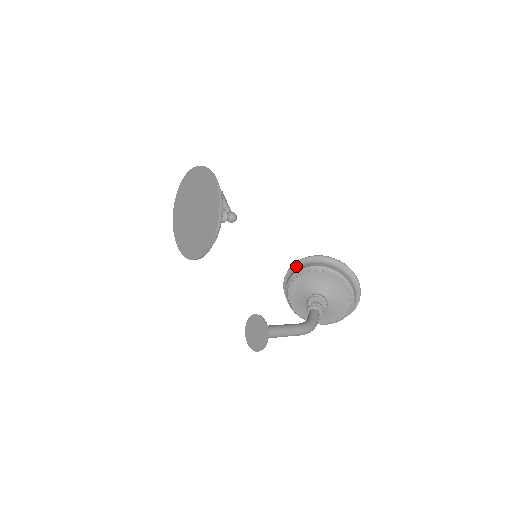
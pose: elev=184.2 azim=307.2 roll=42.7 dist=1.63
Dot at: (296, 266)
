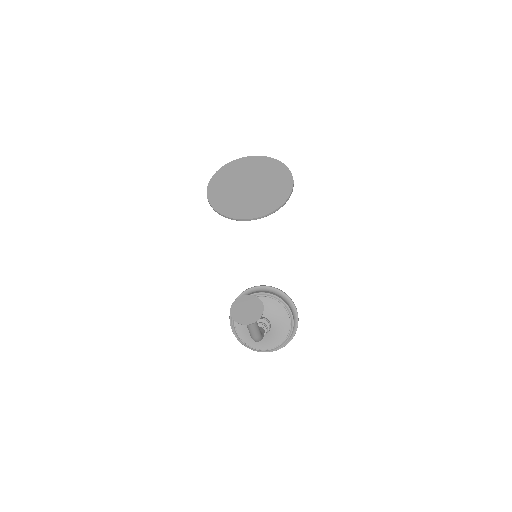
Dot at: (270, 289)
